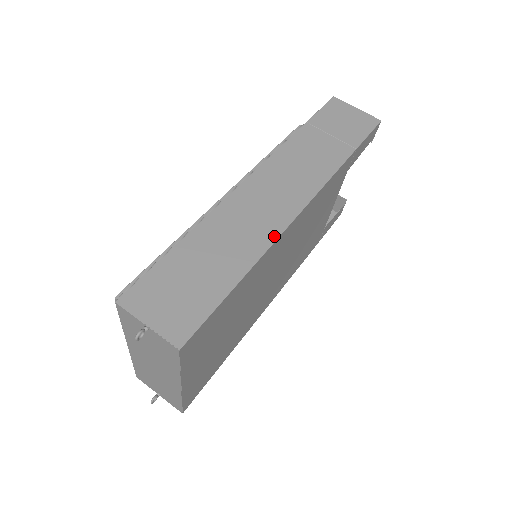
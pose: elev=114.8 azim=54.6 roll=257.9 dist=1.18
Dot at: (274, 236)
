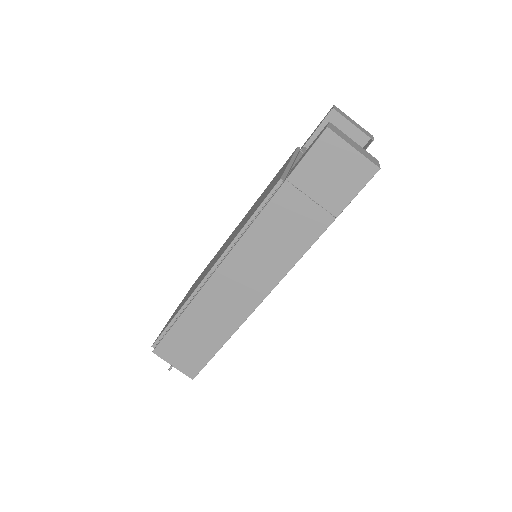
Dot at: (247, 314)
